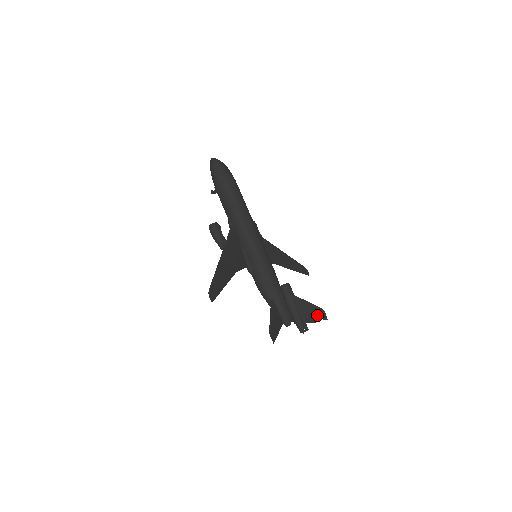
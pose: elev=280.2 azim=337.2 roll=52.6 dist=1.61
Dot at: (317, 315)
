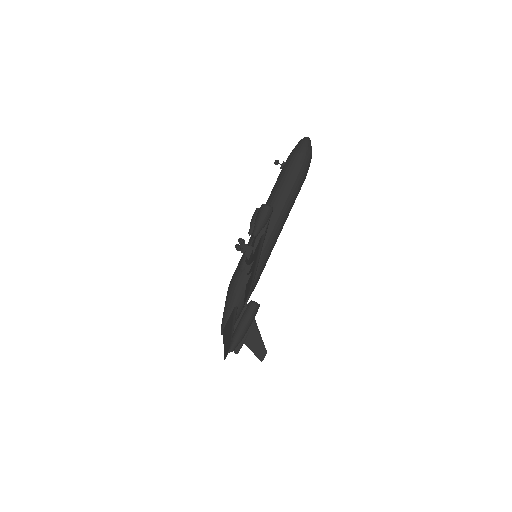
Dot at: (257, 351)
